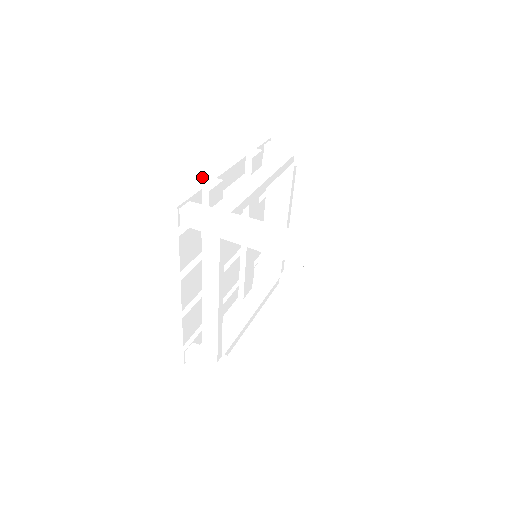
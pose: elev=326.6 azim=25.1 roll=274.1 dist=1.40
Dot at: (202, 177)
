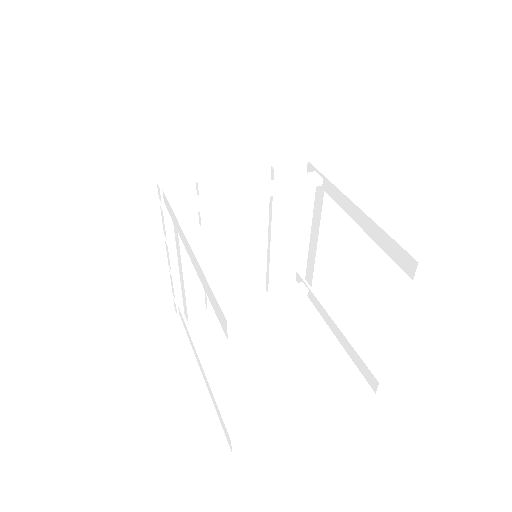
Dot at: (210, 172)
